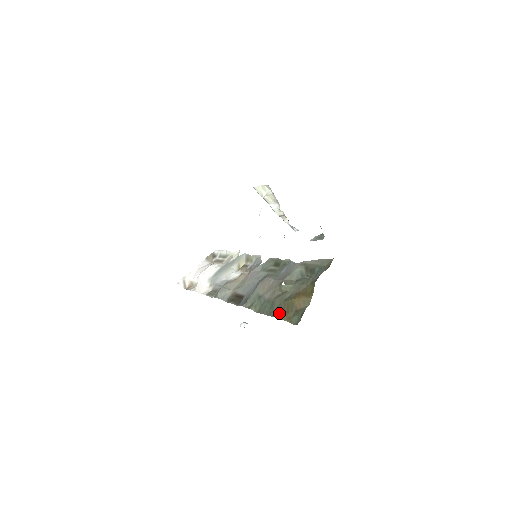
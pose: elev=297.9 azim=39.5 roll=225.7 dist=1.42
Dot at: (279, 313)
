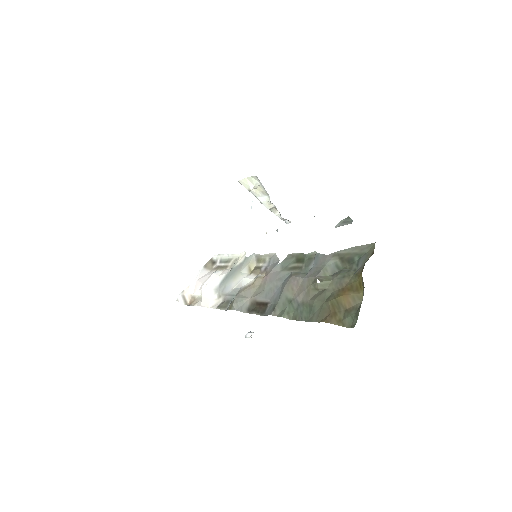
Dot at: (324, 317)
